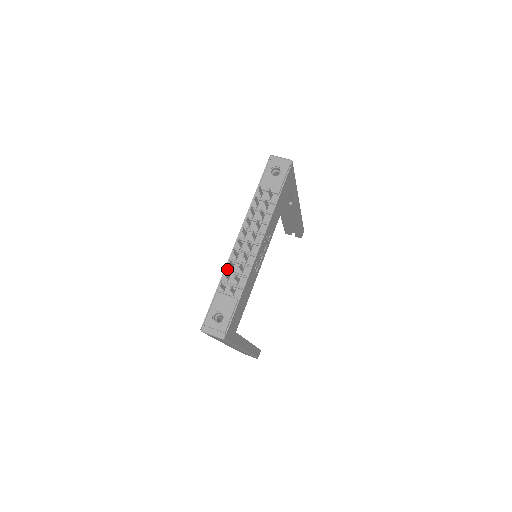
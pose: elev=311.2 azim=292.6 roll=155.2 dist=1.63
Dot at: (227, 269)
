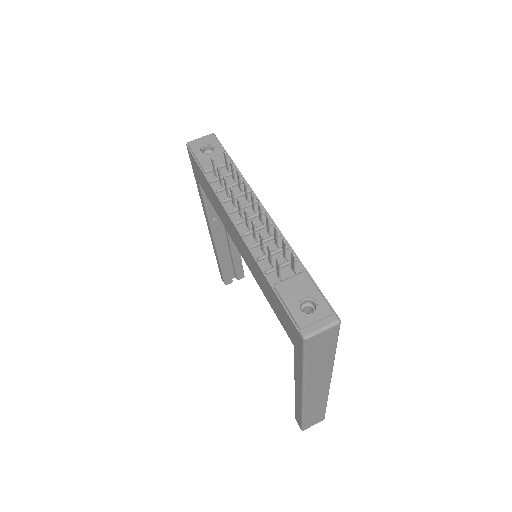
Dot at: (258, 258)
